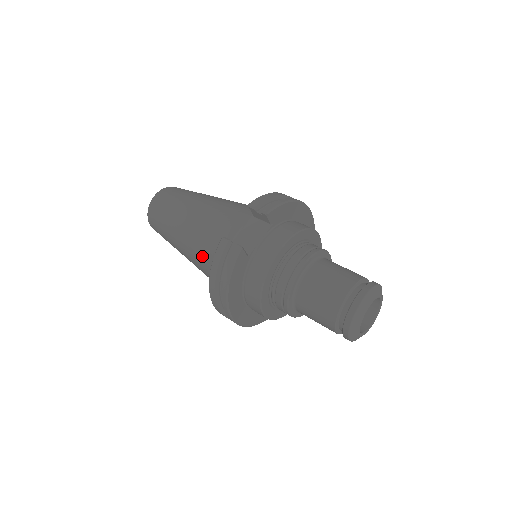
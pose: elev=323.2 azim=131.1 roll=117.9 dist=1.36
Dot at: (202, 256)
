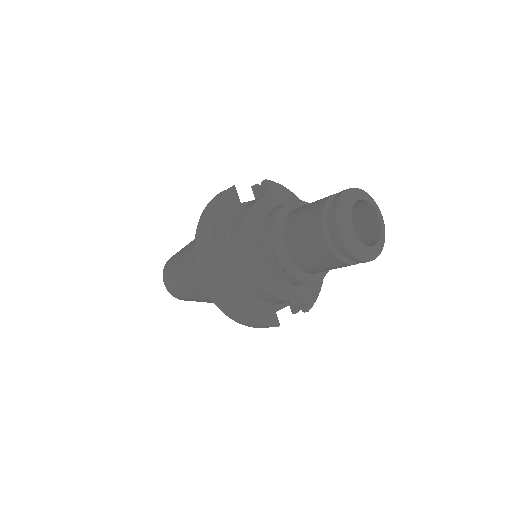
Dot at: occluded
